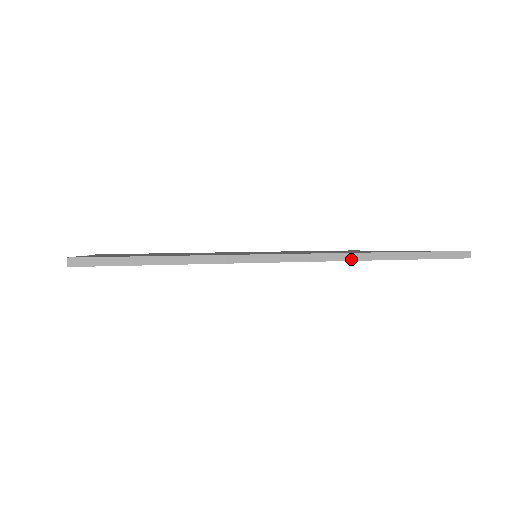
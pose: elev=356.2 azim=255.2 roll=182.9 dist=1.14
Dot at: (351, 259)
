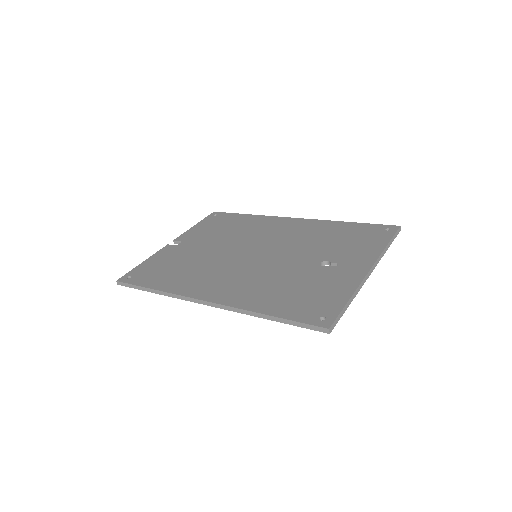
Dot at: (238, 312)
